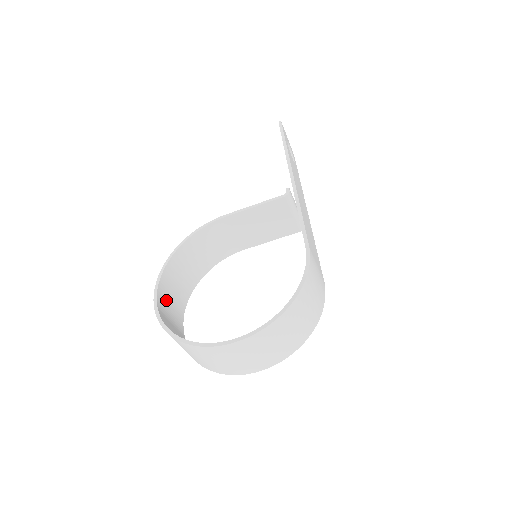
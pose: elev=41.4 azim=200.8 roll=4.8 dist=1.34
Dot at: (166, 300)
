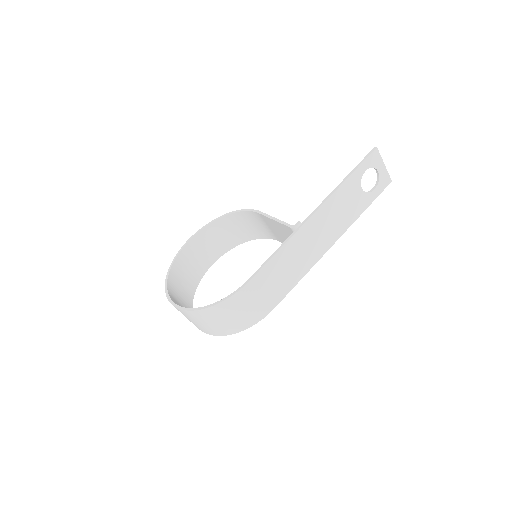
Dot at: (201, 245)
